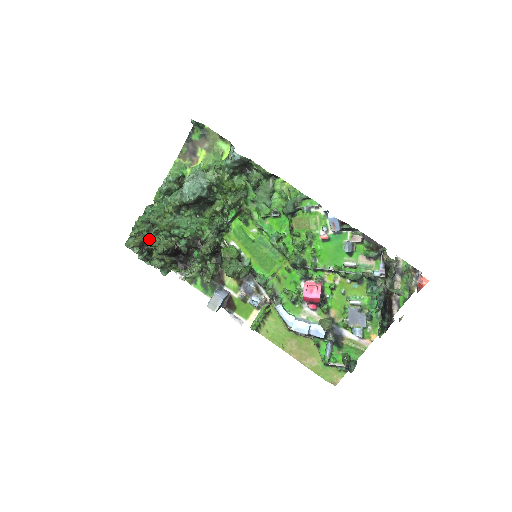
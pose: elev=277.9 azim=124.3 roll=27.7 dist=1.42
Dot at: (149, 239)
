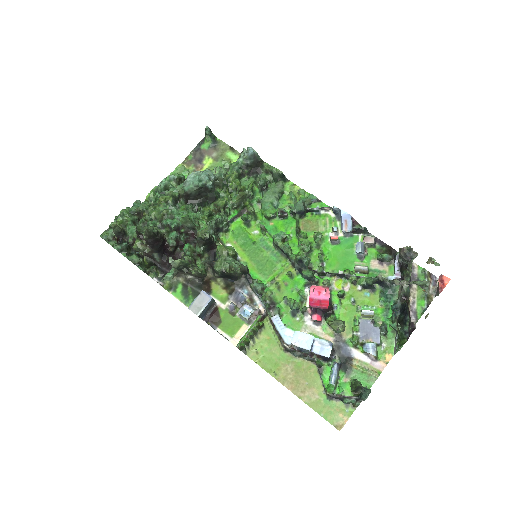
Dot at: (133, 229)
